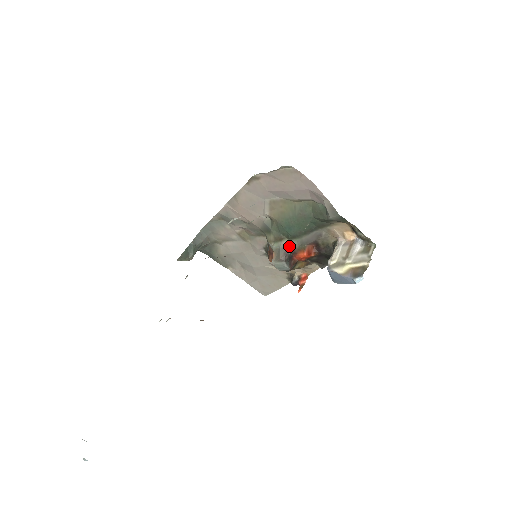
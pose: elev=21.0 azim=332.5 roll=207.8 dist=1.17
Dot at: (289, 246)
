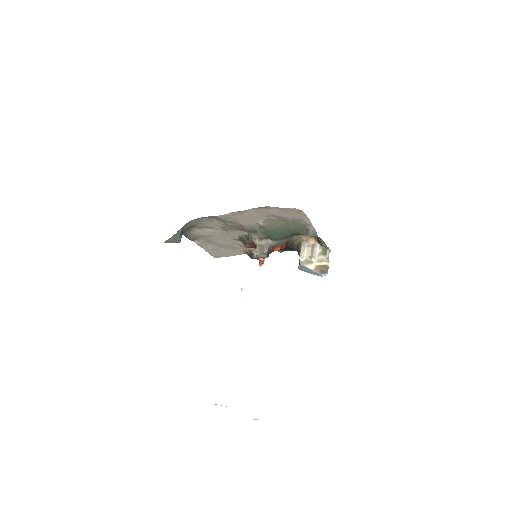
Dot at: (270, 244)
